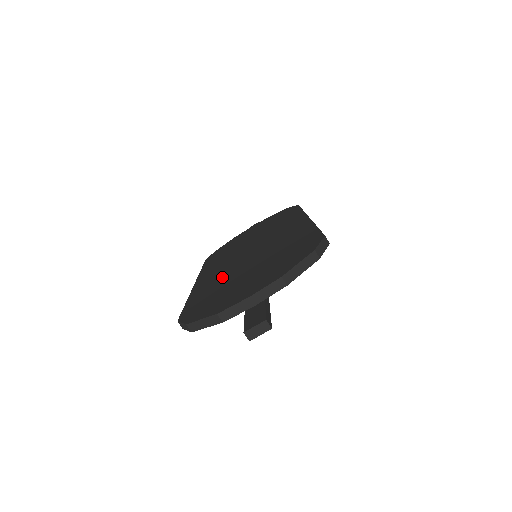
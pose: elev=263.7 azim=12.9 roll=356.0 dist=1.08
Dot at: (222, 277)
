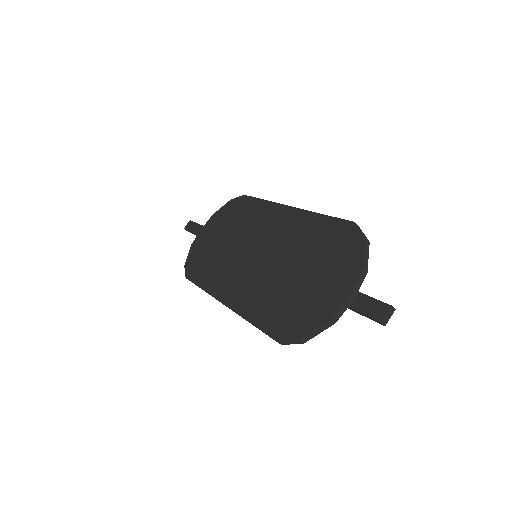
Dot at: (264, 288)
